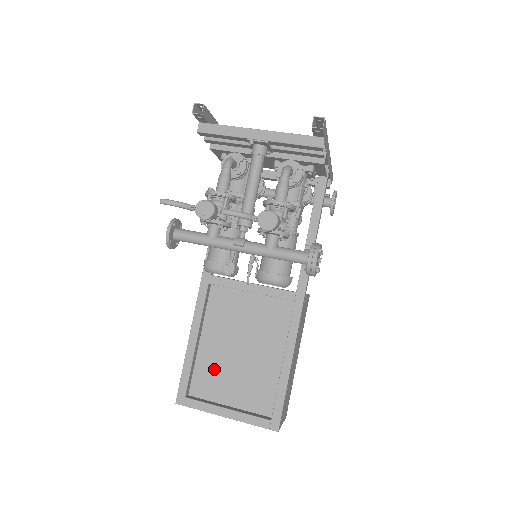
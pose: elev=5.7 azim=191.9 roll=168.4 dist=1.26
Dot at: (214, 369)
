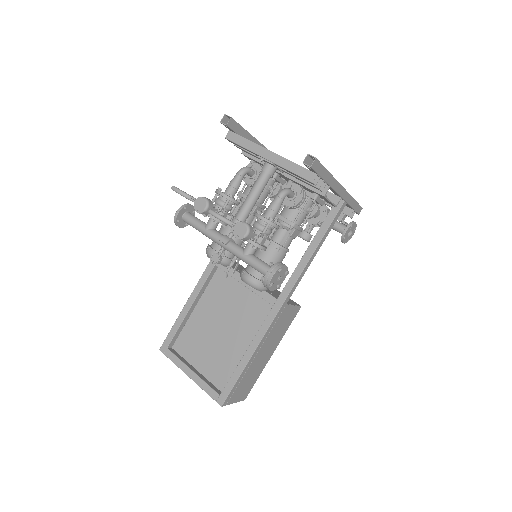
Dot at: (197, 336)
